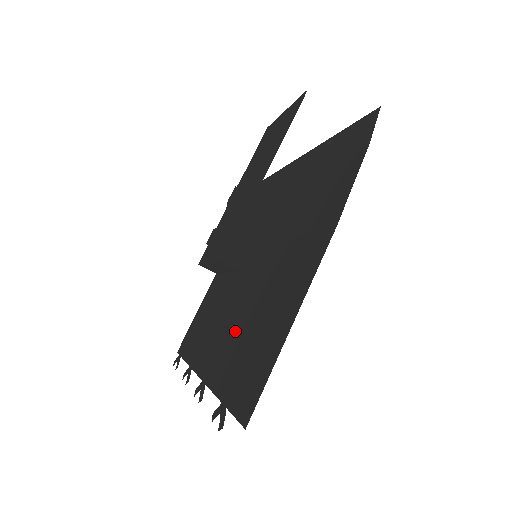
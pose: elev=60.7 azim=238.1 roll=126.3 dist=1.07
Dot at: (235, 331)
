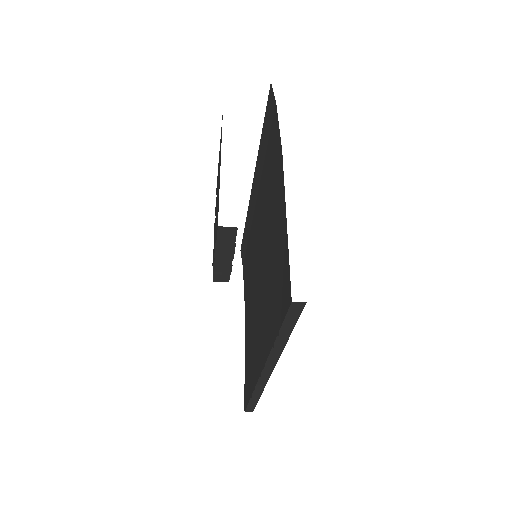
Dot at: (266, 304)
